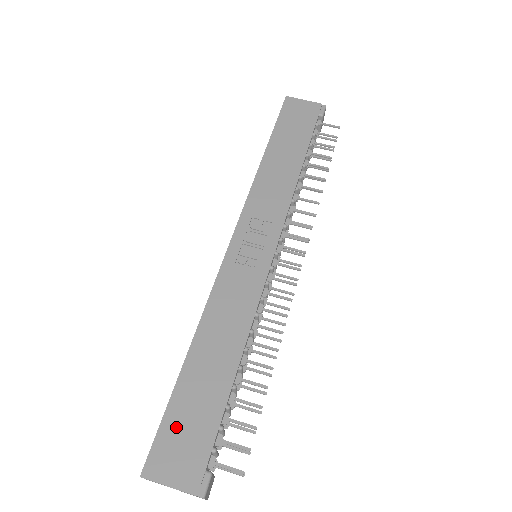
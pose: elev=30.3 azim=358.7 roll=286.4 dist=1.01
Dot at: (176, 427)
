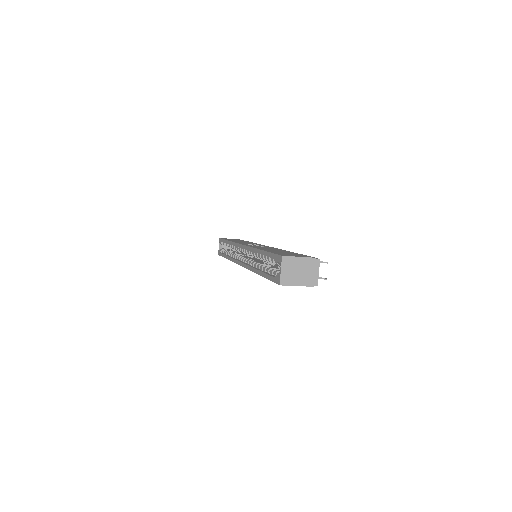
Dot at: (282, 253)
